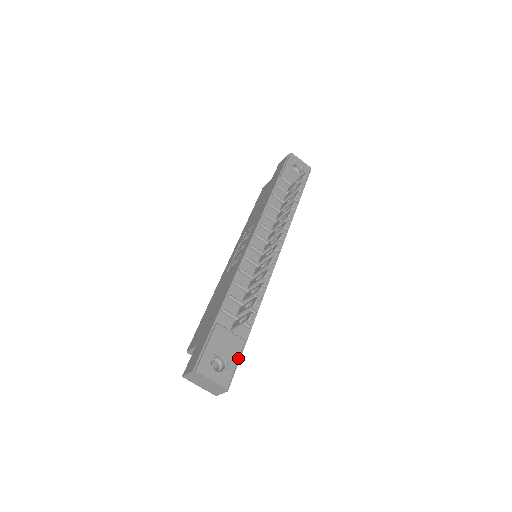
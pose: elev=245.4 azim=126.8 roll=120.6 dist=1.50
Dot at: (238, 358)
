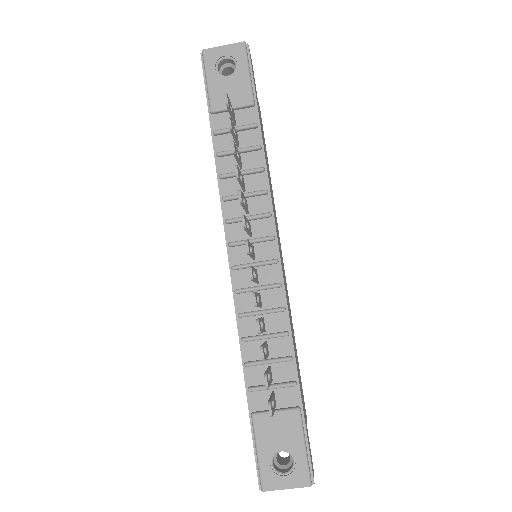
Dot at: (302, 438)
